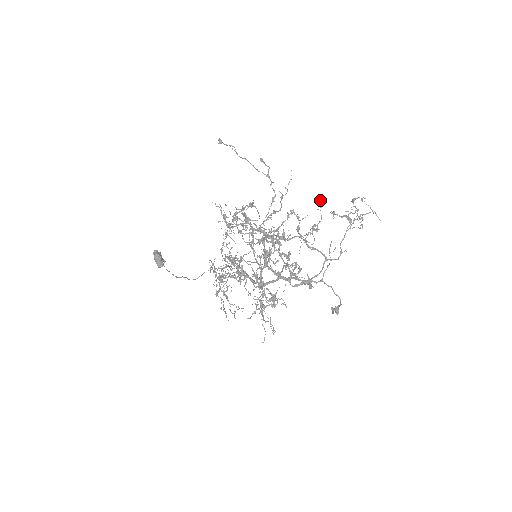
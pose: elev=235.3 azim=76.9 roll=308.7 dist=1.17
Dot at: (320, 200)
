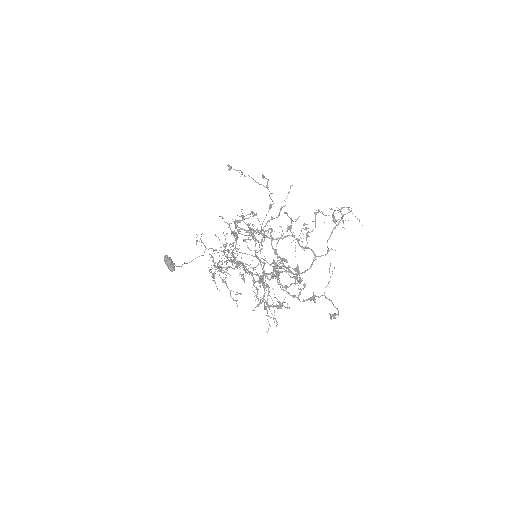
Dot at: (315, 213)
